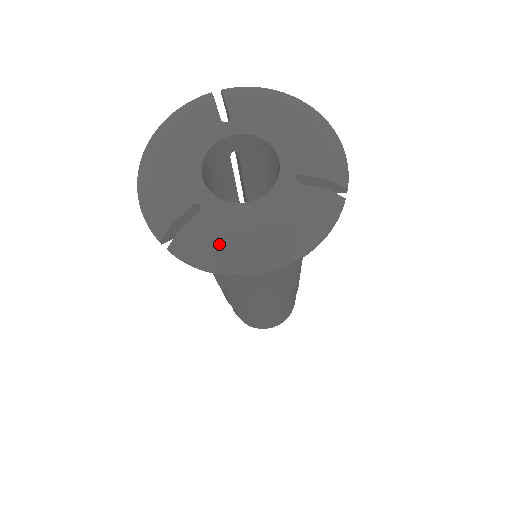
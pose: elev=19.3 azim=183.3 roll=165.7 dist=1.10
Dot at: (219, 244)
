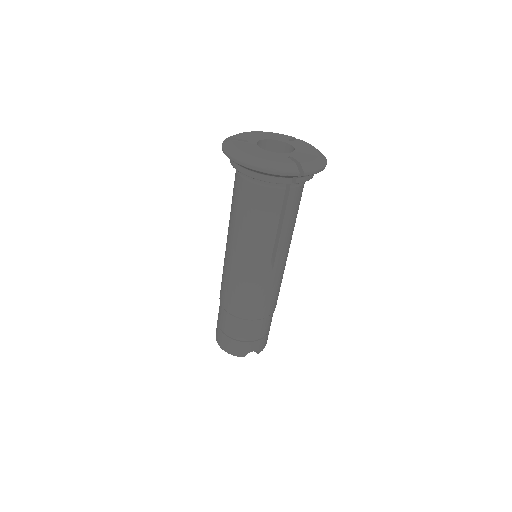
Dot at: (239, 147)
